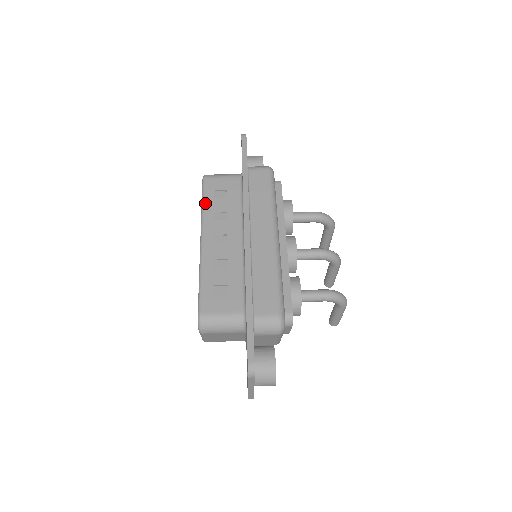
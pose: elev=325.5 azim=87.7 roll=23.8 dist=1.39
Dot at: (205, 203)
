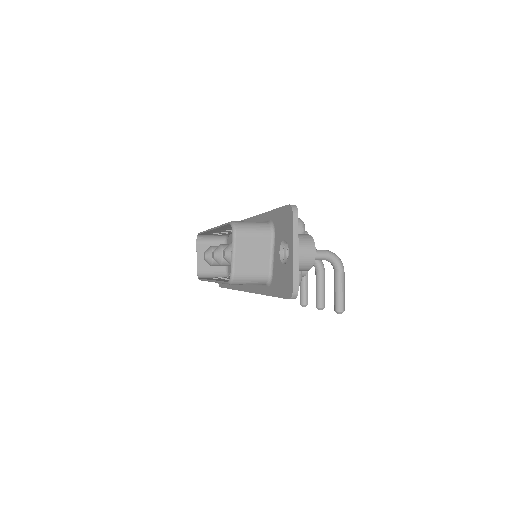
Dot at: occluded
